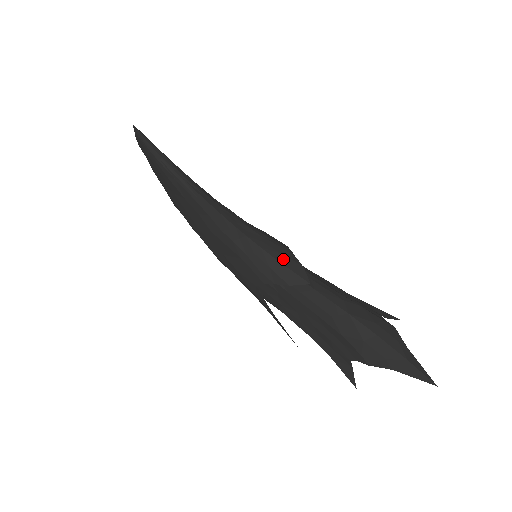
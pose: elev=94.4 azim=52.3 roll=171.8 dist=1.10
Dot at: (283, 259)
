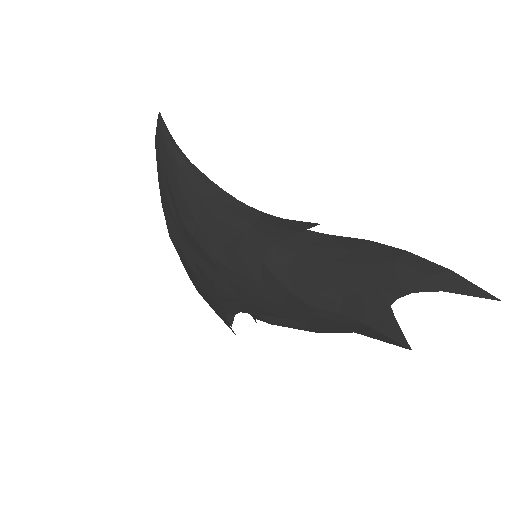
Dot at: (288, 221)
